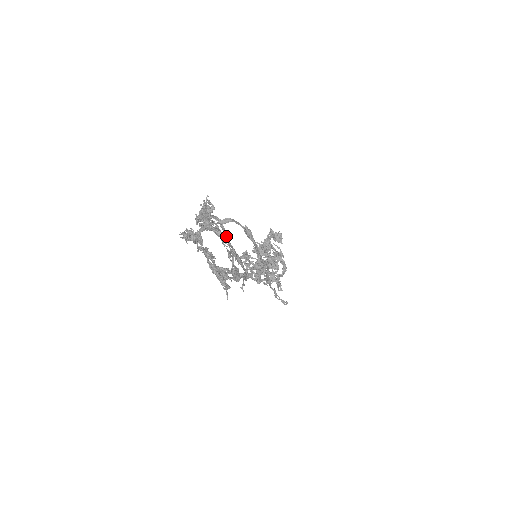
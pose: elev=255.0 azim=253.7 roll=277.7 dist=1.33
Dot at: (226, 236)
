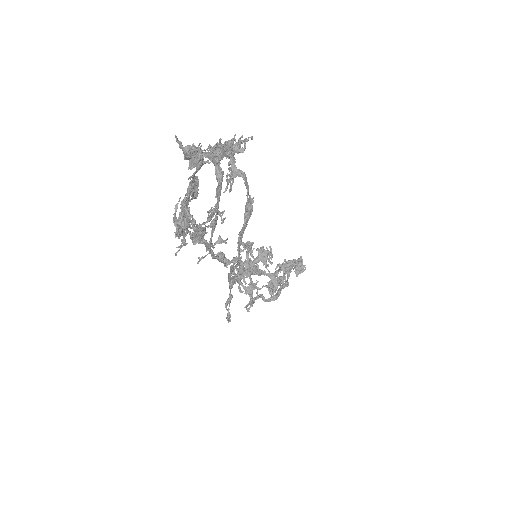
Dot at: (226, 189)
